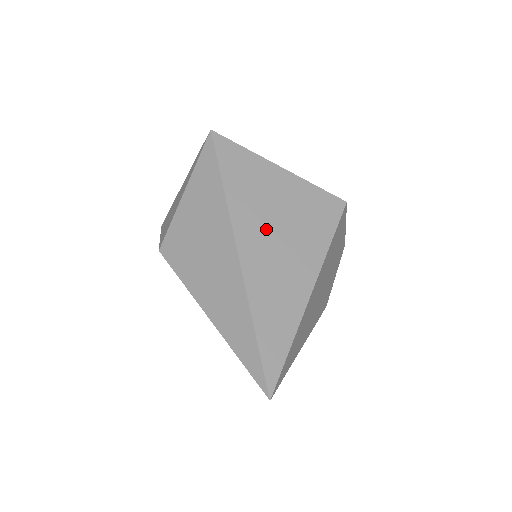
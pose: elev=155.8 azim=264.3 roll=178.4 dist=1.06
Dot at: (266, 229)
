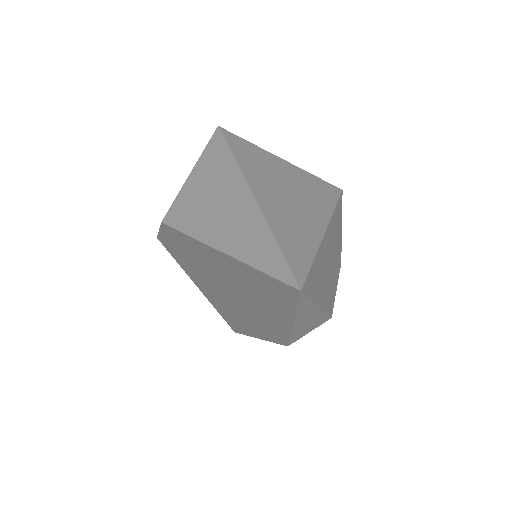
Dot at: (274, 184)
